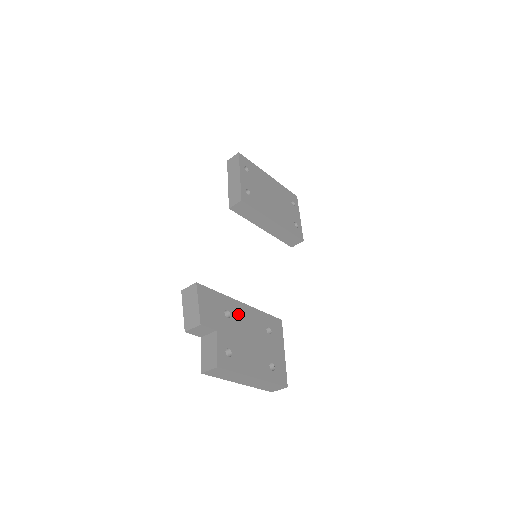
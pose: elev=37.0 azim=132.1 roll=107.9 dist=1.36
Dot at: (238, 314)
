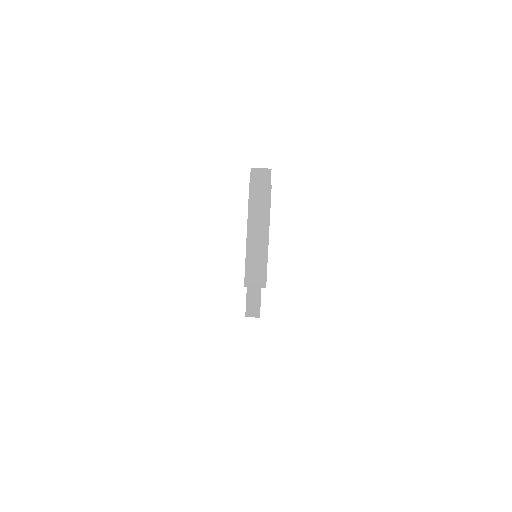
Dot at: occluded
